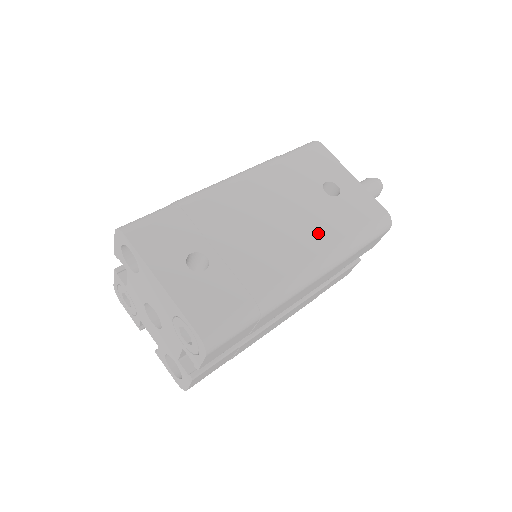
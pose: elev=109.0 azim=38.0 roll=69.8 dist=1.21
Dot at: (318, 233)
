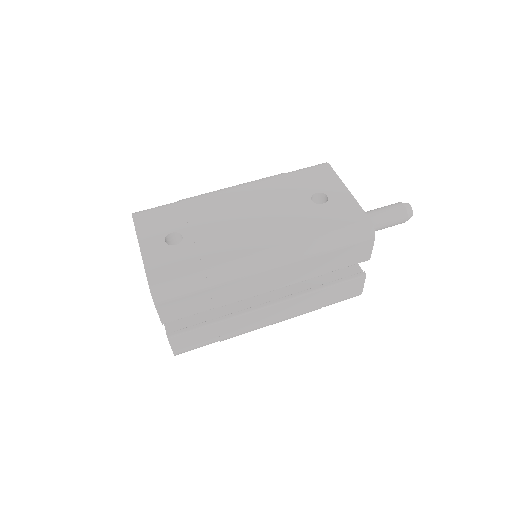
Dot at: (287, 230)
